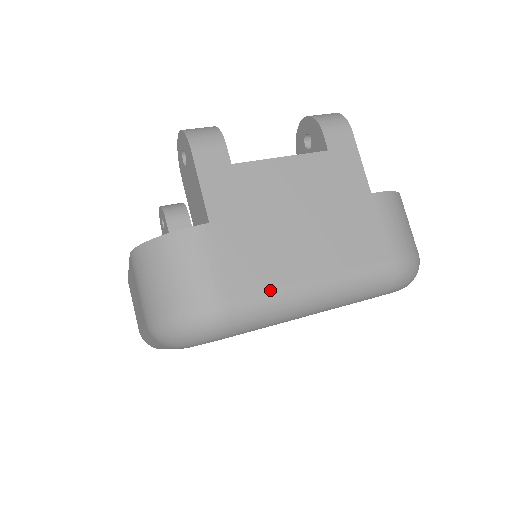
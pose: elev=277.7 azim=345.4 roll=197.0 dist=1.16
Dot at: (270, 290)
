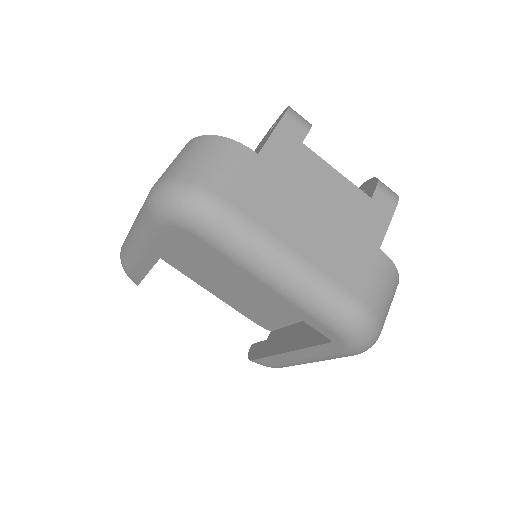
Dot at: (259, 226)
